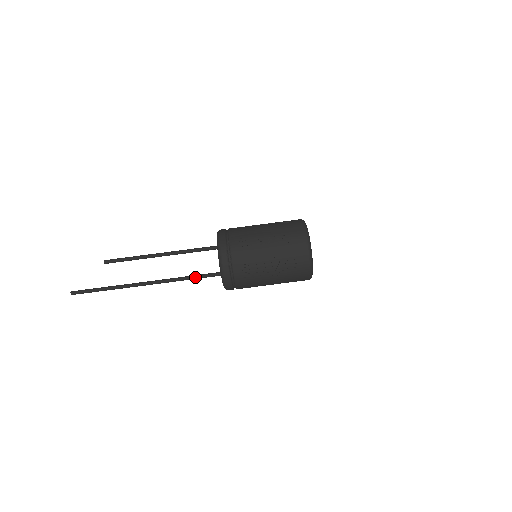
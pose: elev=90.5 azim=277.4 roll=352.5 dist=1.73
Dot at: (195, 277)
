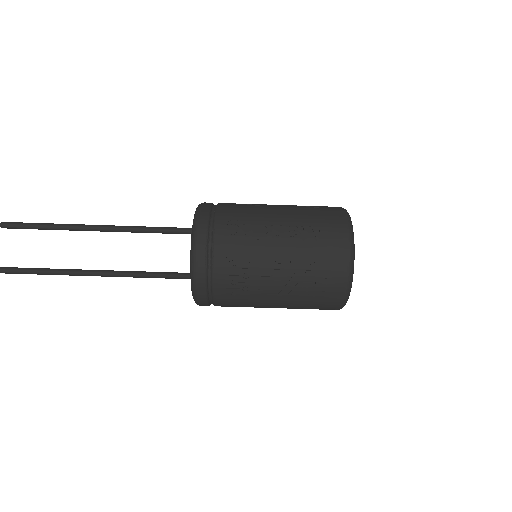
Dot at: (149, 274)
